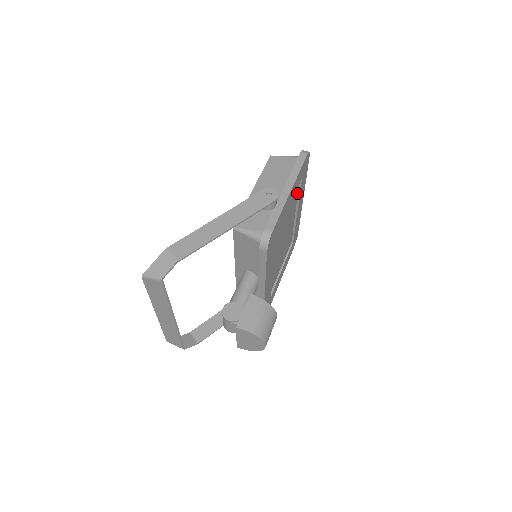
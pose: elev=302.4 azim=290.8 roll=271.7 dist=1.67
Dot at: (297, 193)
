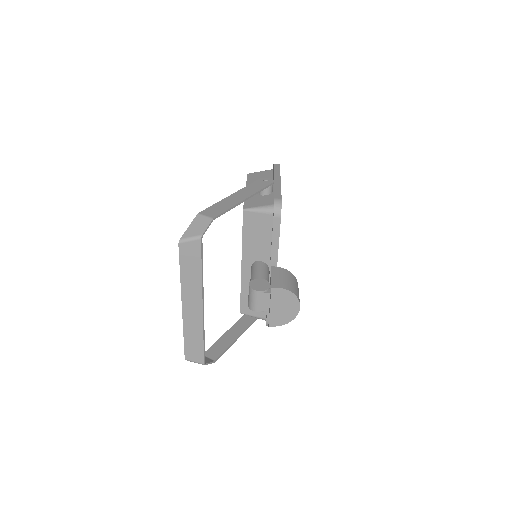
Dot at: occluded
